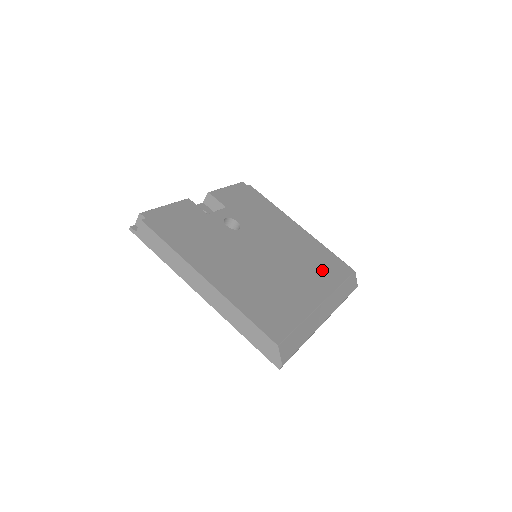
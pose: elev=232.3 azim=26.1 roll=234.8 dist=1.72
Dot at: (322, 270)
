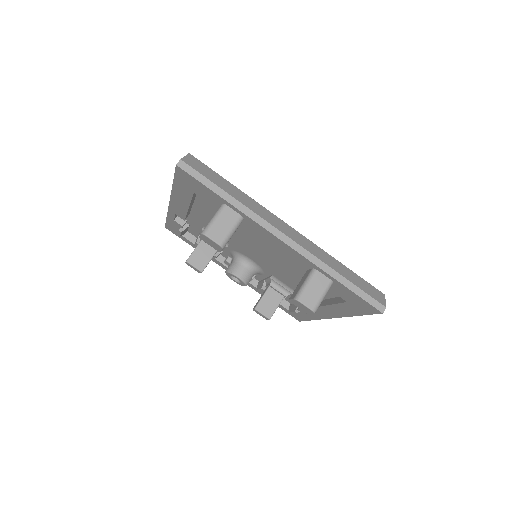
Dot at: occluded
